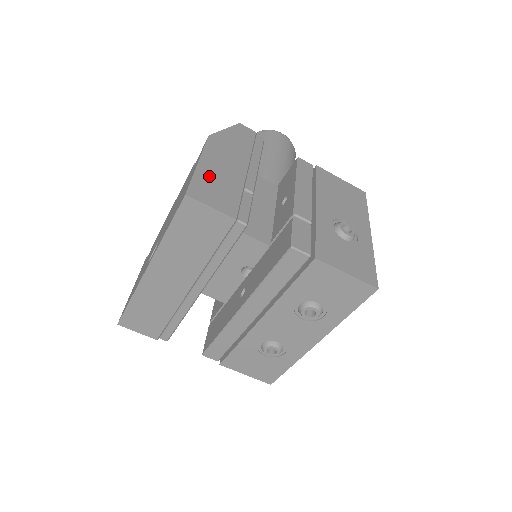
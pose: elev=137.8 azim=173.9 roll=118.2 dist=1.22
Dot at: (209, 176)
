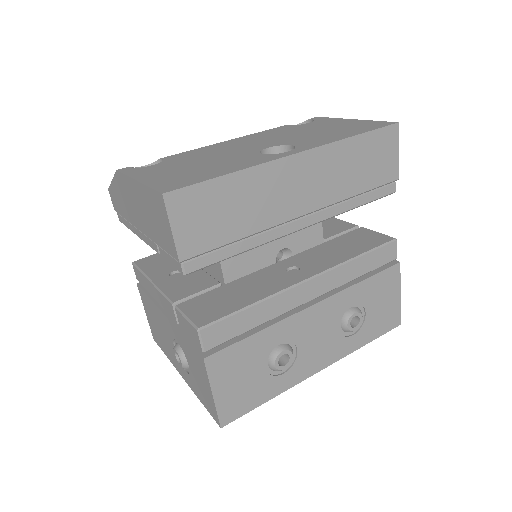
Dot at: occluded
